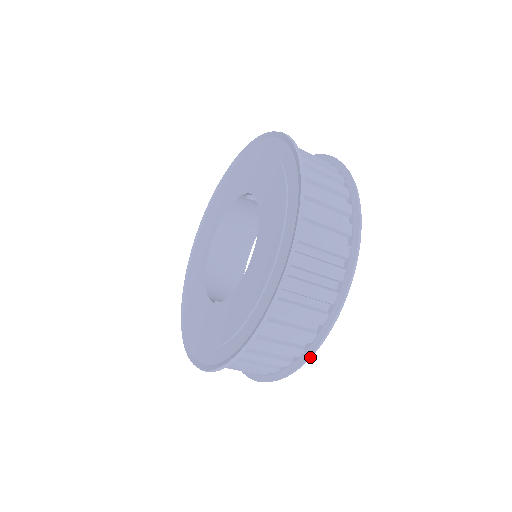
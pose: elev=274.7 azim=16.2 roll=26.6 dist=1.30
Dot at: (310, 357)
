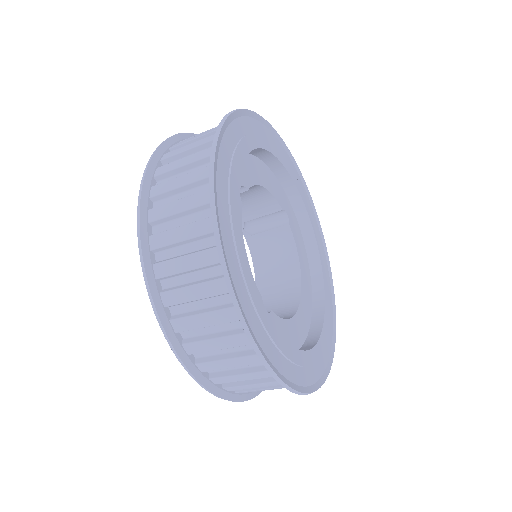
Dot at: (214, 212)
